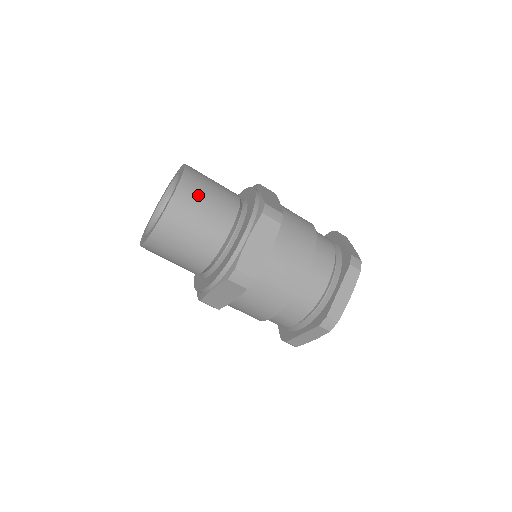
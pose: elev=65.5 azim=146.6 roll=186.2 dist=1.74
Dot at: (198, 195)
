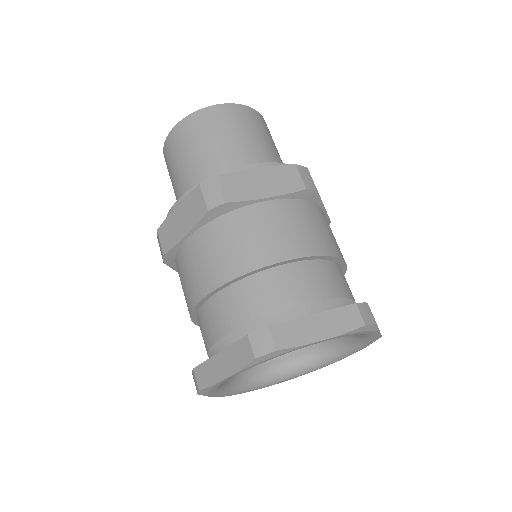
Dot at: (251, 124)
